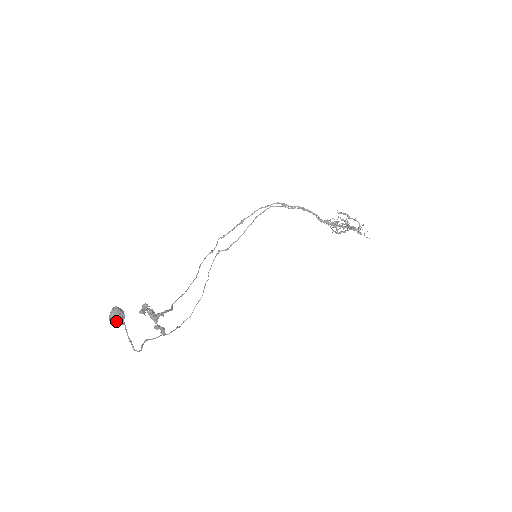
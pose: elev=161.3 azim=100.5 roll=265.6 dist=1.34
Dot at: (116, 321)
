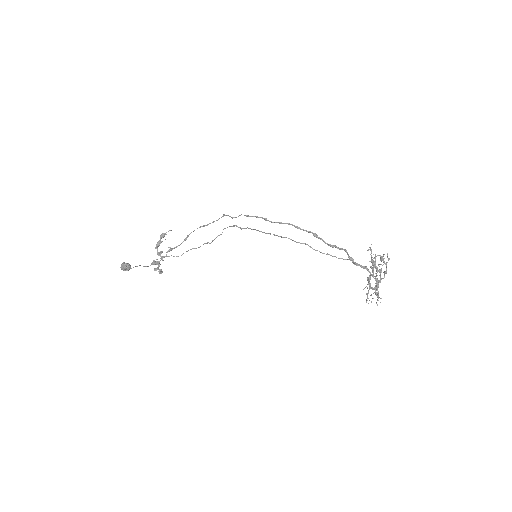
Dot at: (124, 270)
